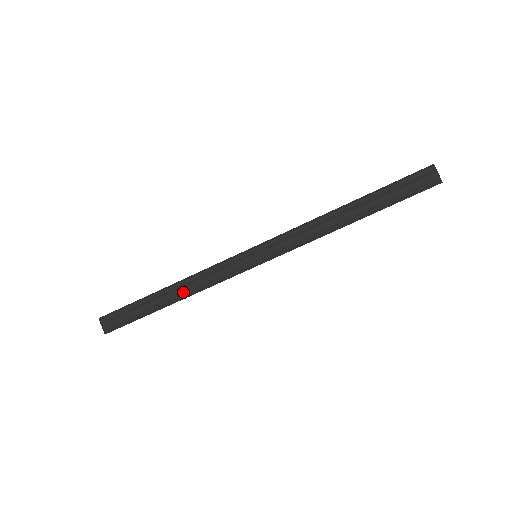
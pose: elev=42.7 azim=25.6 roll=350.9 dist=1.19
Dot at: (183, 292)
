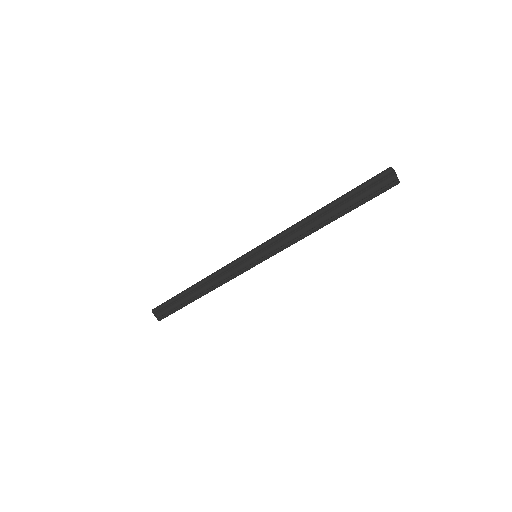
Dot at: (207, 288)
